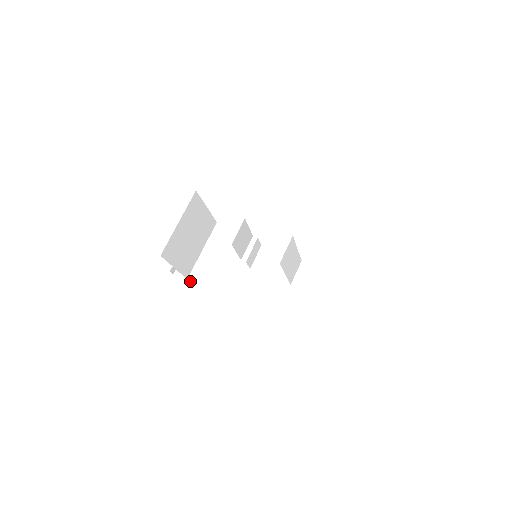
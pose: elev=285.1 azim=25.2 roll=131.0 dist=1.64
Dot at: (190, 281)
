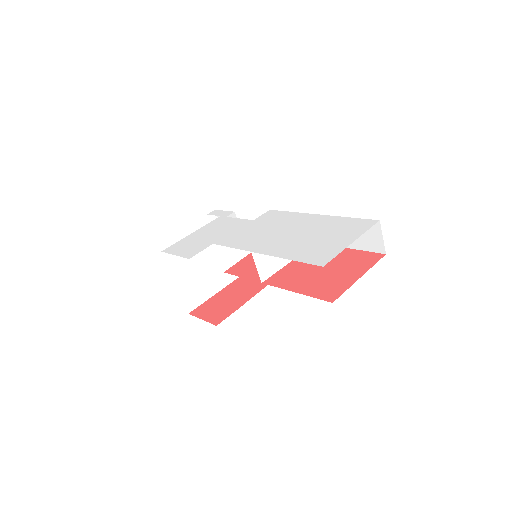
Dot at: occluded
